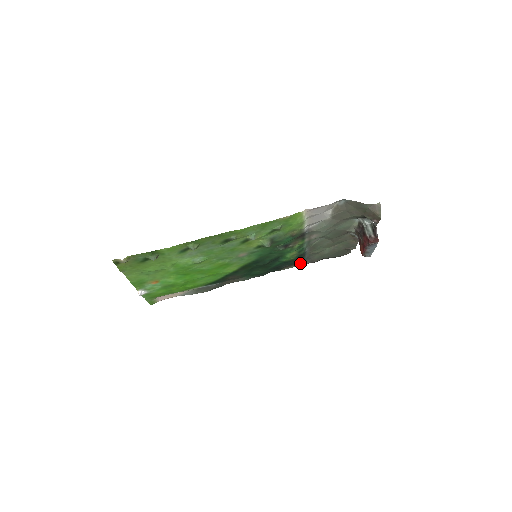
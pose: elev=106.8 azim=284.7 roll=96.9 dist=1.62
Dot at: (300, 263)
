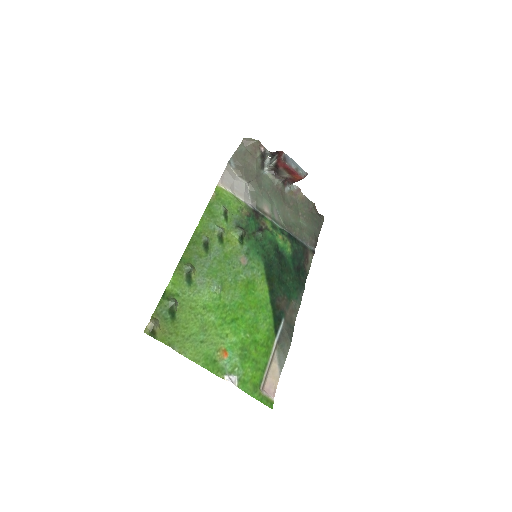
Dot at: (309, 253)
